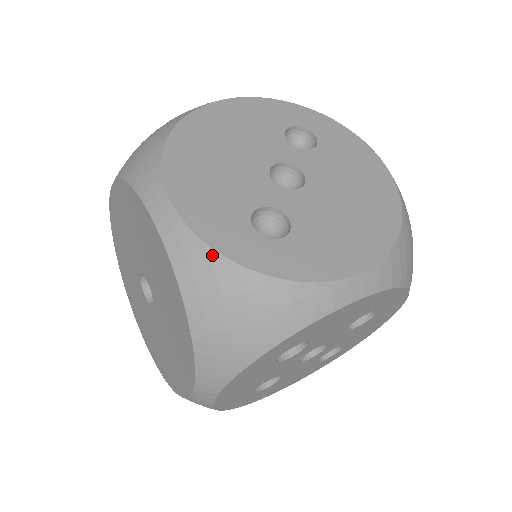
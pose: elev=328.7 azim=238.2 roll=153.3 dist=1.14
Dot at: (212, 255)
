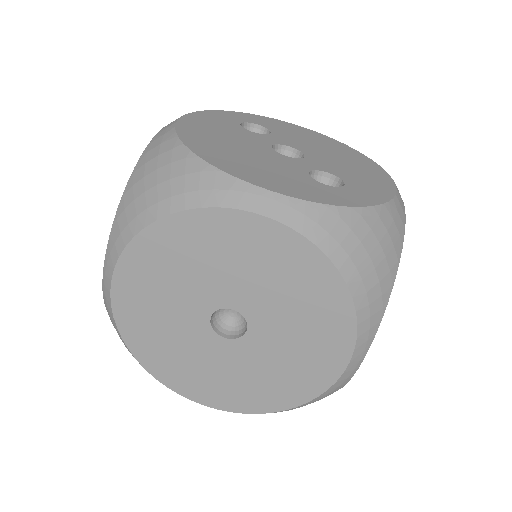
Dot at: (336, 211)
